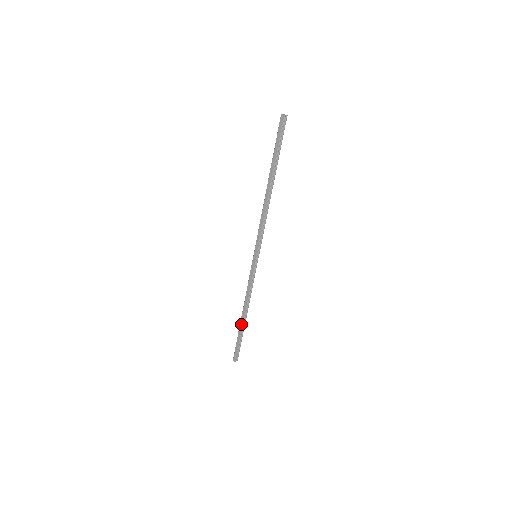
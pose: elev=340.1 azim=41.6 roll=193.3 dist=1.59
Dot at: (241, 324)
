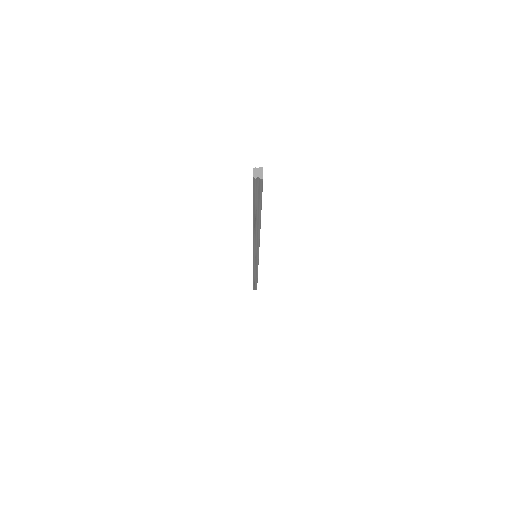
Dot at: occluded
